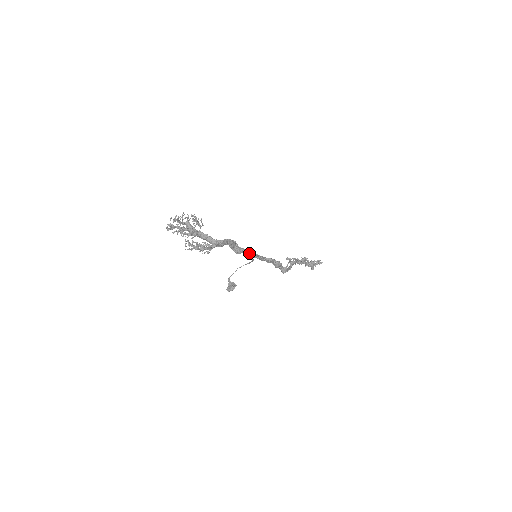
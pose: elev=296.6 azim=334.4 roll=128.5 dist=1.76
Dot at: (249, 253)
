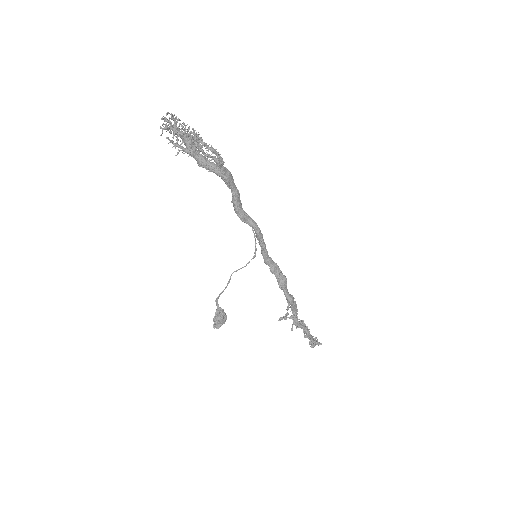
Dot at: (255, 222)
